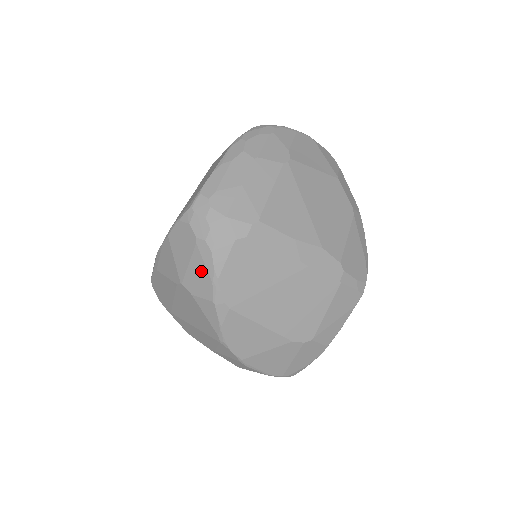
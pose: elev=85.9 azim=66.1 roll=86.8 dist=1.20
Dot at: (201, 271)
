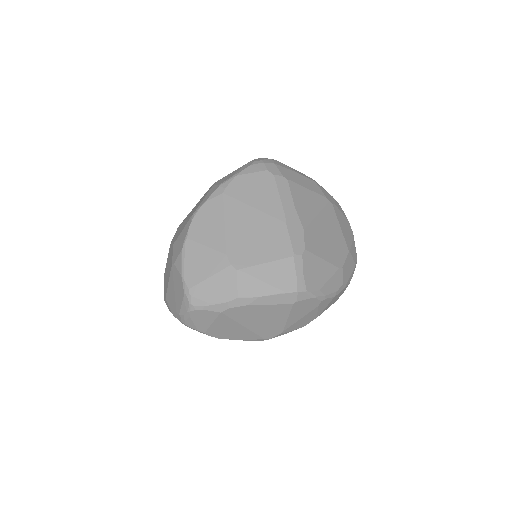
Dot at: (233, 173)
